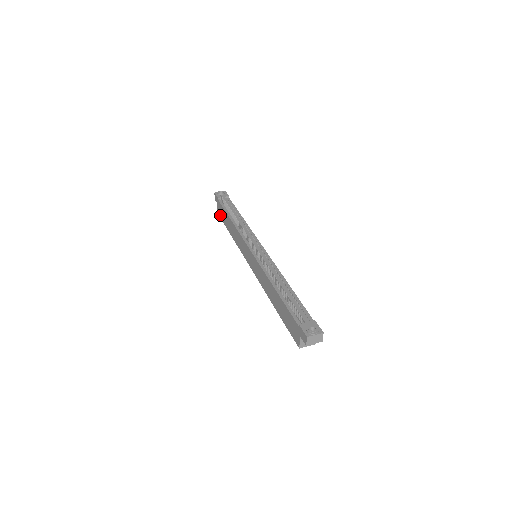
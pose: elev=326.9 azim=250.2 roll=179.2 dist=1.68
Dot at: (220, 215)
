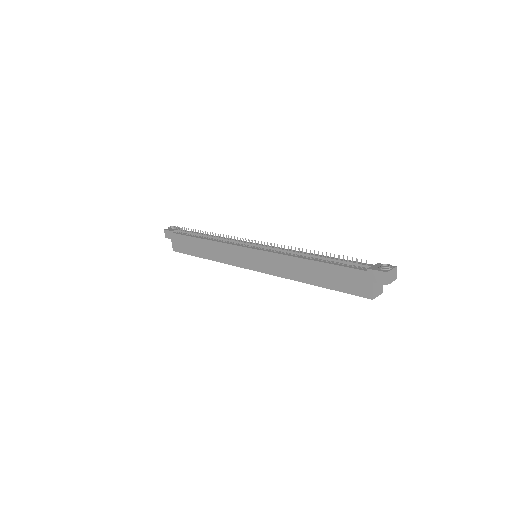
Dot at: (179, 249)
